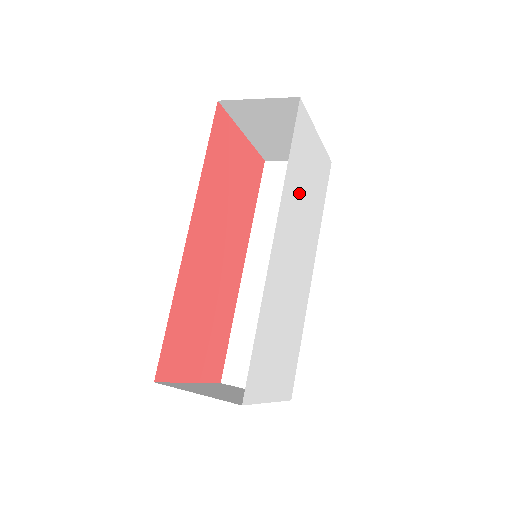
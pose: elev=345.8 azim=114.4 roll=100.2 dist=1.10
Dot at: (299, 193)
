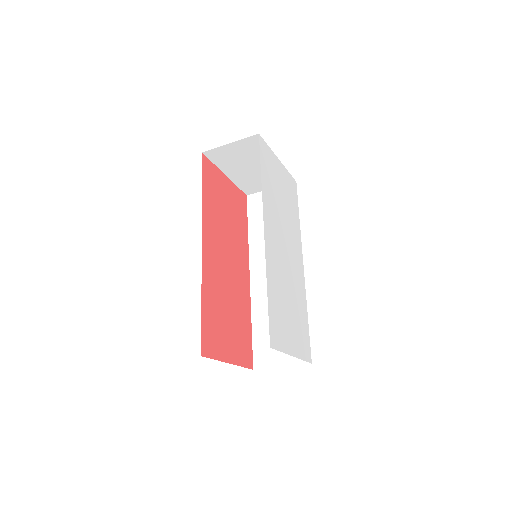
Dot at: (275, 200)
